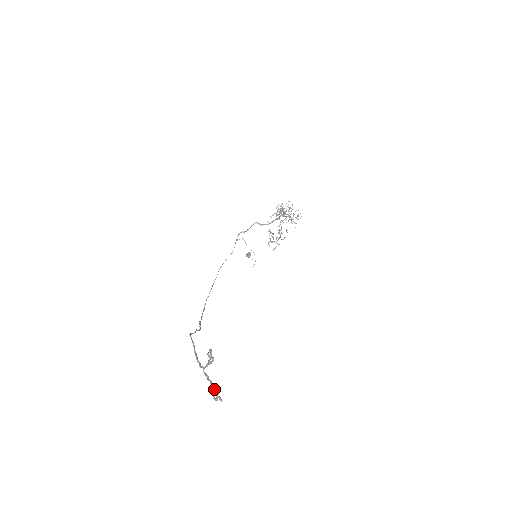
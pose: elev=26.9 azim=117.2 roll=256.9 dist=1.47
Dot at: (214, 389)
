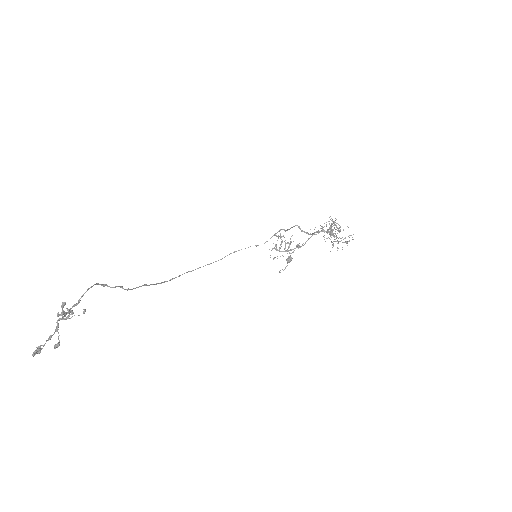
Dot at: occluded
